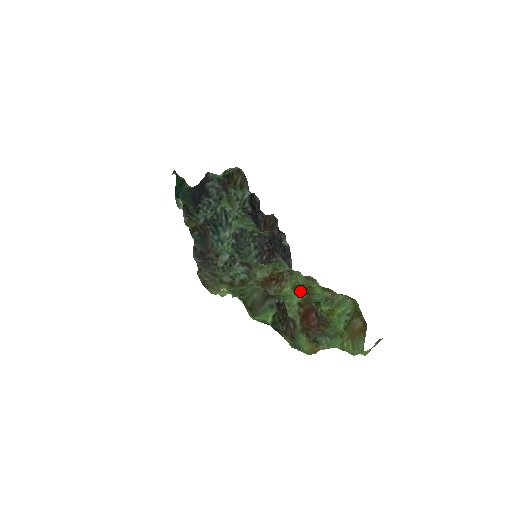
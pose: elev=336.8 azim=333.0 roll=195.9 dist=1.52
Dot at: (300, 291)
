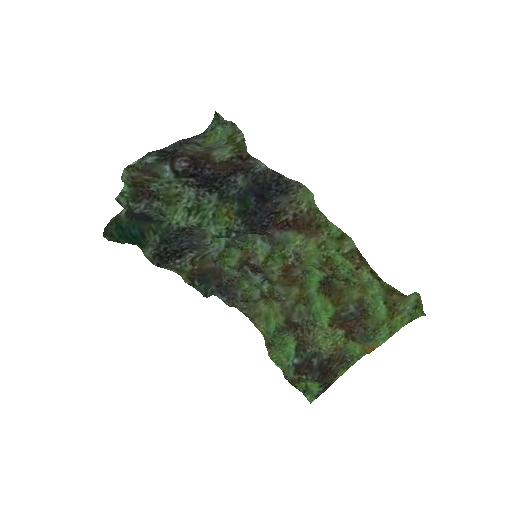
Dot at: (322, 270)
